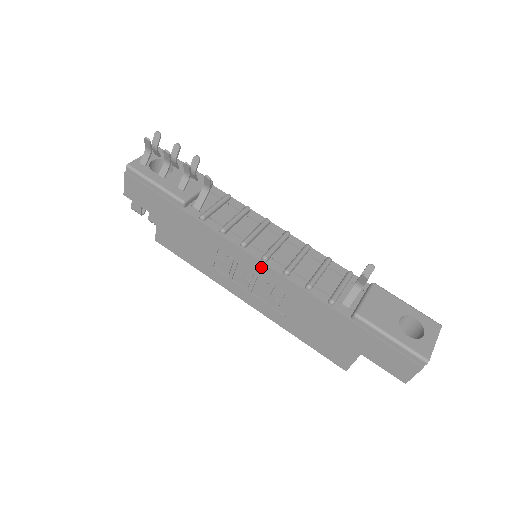
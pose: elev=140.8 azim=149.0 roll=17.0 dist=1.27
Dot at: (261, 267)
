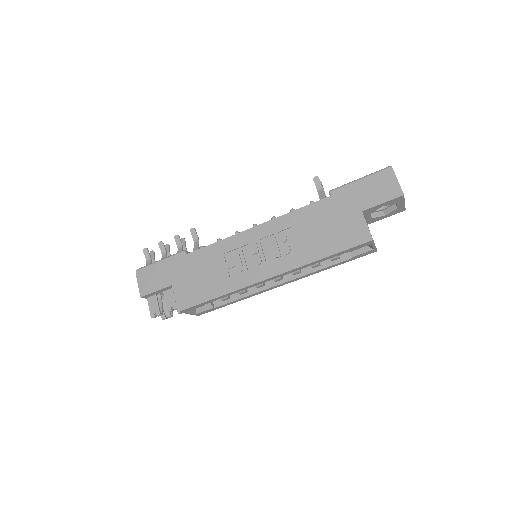
Dot at: (256, 231)
